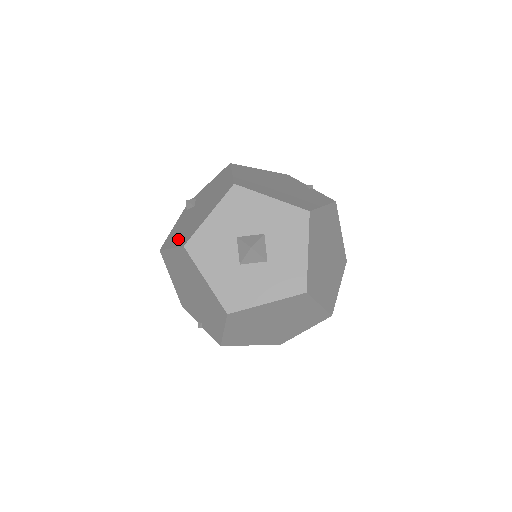
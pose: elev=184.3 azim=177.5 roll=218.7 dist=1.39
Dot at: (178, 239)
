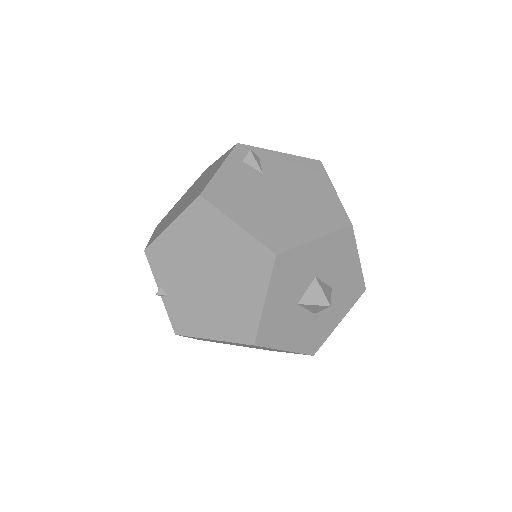
Dot at: (252, 220)
